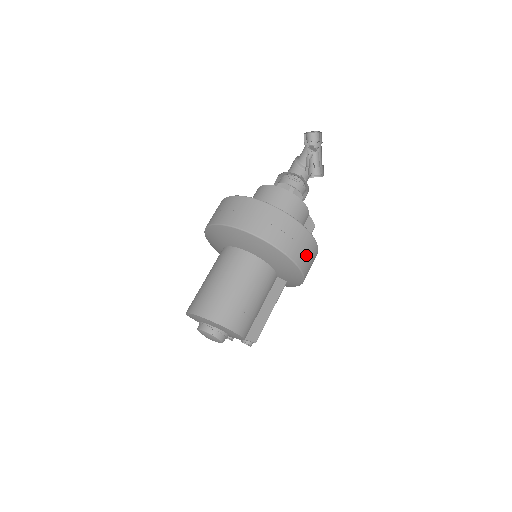
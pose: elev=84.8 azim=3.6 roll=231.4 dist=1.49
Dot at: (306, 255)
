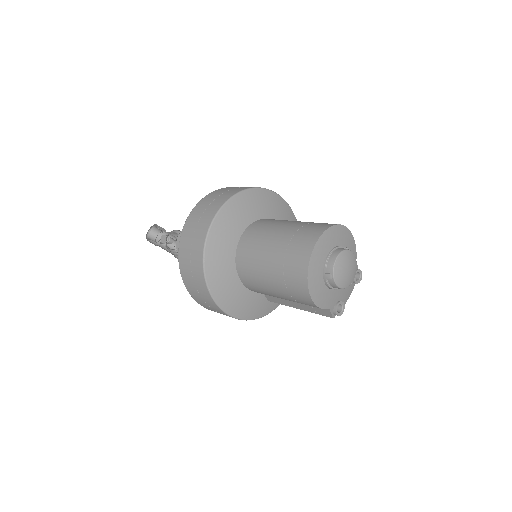
Dot at: occluded
